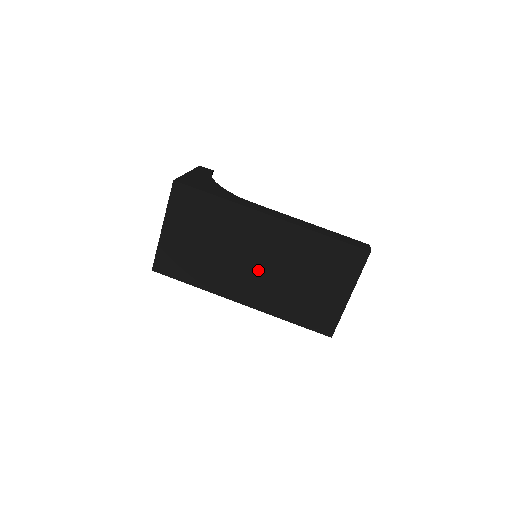
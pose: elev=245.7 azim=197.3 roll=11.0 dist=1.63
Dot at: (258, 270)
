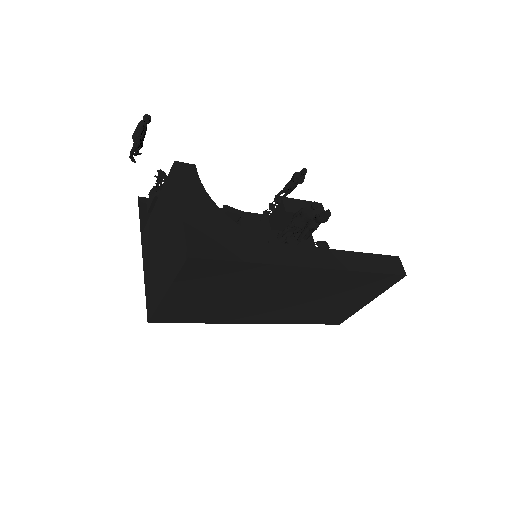
Dot at: (282, 303)
